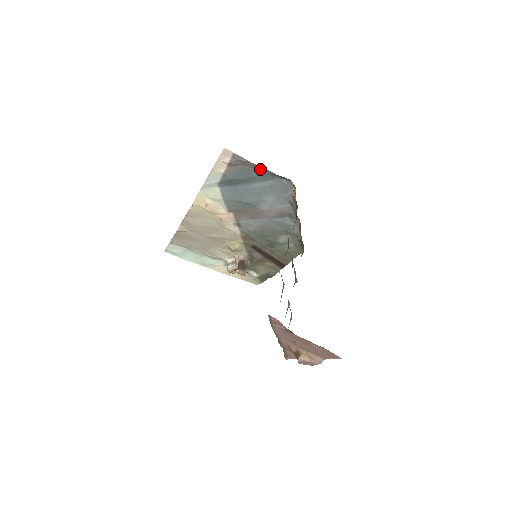
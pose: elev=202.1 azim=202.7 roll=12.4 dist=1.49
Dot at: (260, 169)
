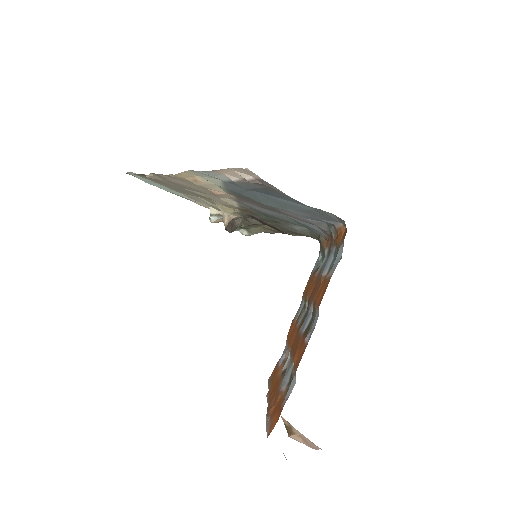
Dot at: occluded
